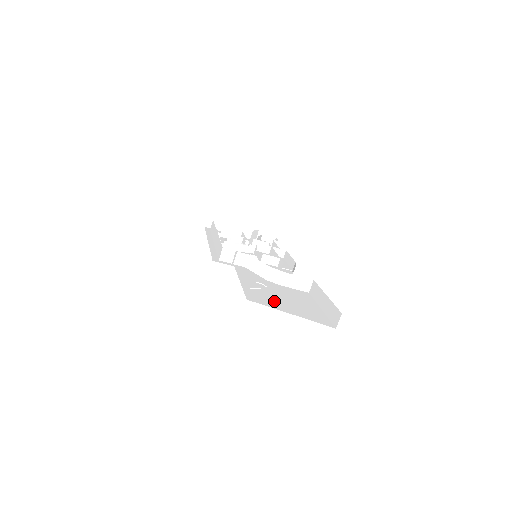
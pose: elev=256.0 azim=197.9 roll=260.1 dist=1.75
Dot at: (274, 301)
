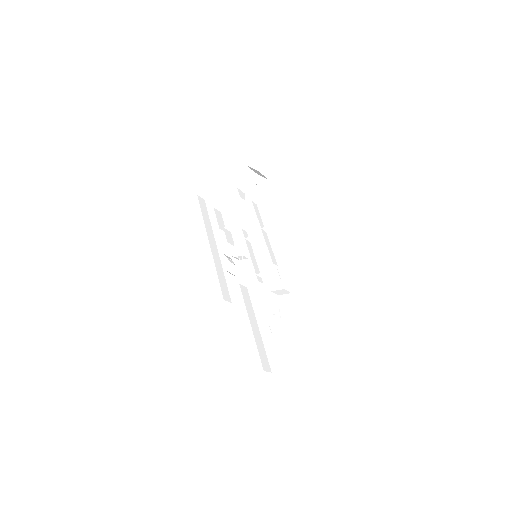
Dot at: (291, 349)
